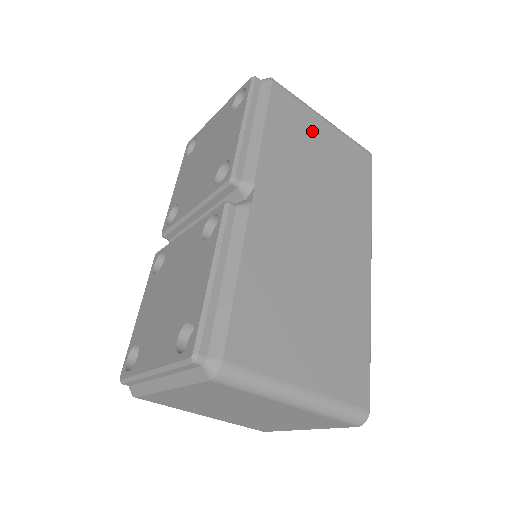
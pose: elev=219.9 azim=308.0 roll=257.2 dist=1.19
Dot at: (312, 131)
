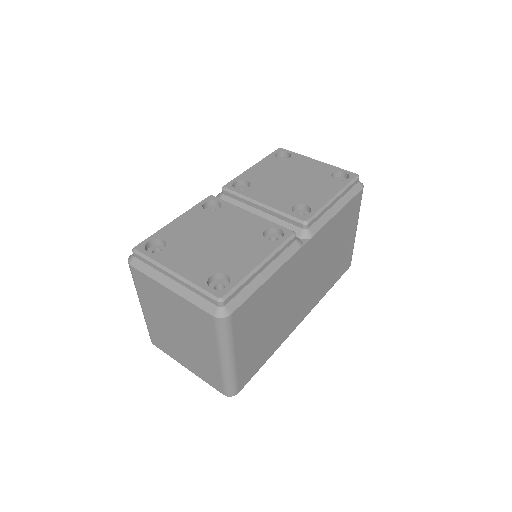
Dot at: (348, 230)
